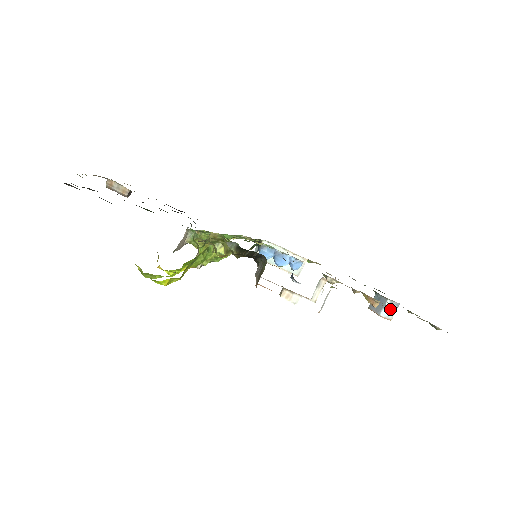
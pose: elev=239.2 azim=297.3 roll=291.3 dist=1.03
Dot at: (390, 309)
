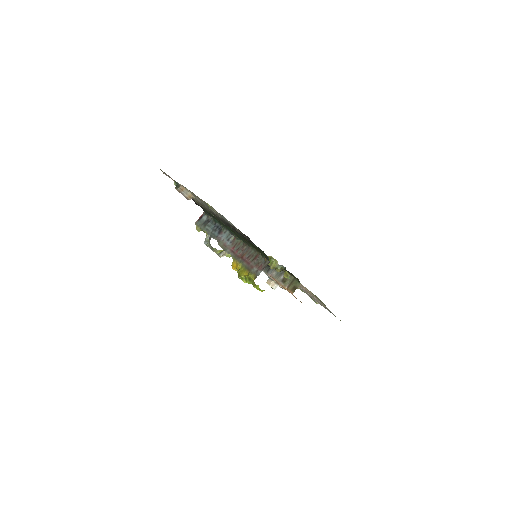
Dot at: occluded
